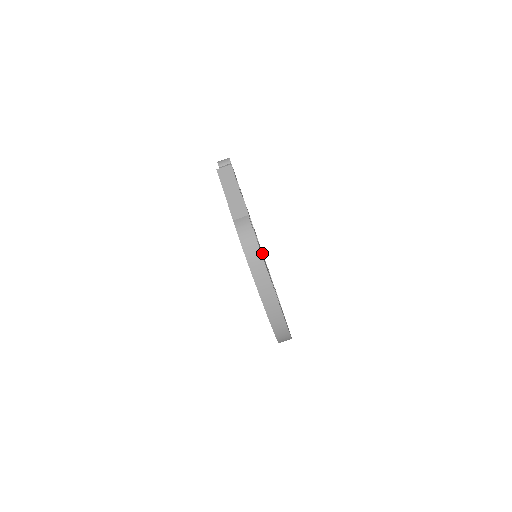
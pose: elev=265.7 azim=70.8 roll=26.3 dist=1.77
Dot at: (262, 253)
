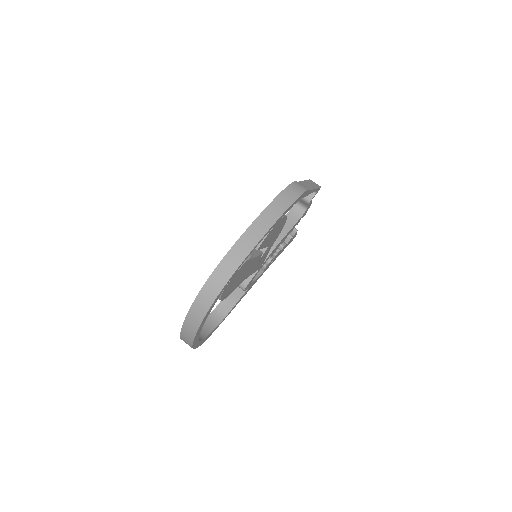
Dot at: (256, 270)
